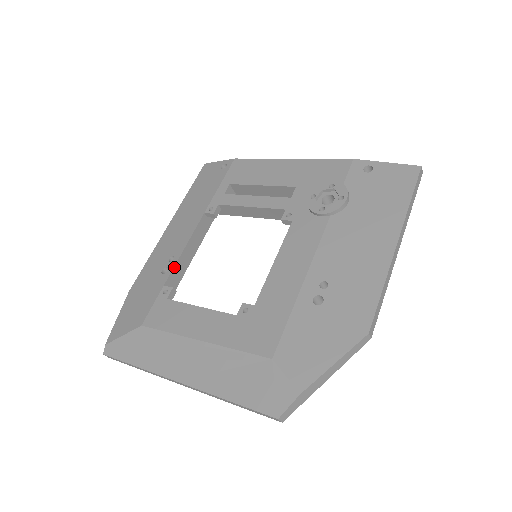
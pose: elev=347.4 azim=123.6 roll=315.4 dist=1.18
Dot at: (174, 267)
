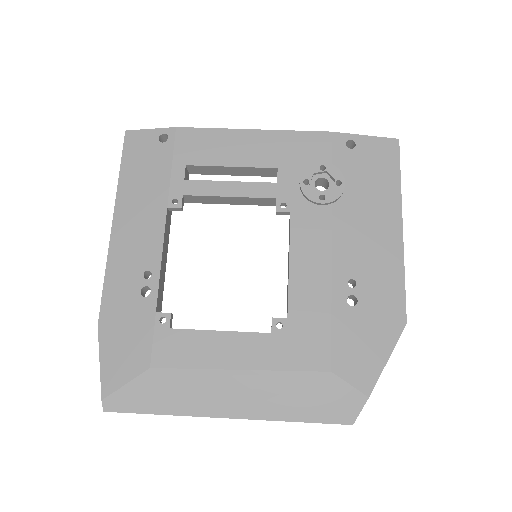
Dot at: (158, 286)
